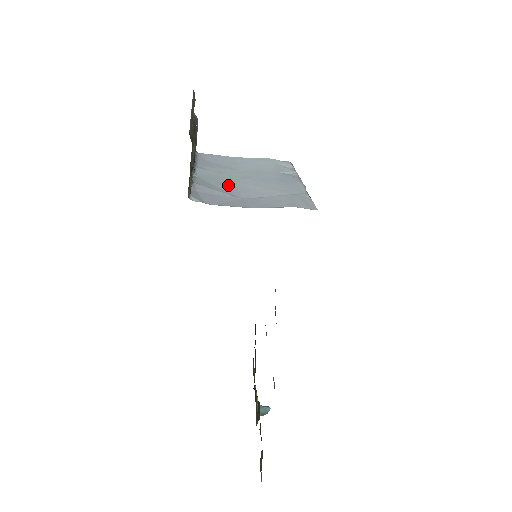
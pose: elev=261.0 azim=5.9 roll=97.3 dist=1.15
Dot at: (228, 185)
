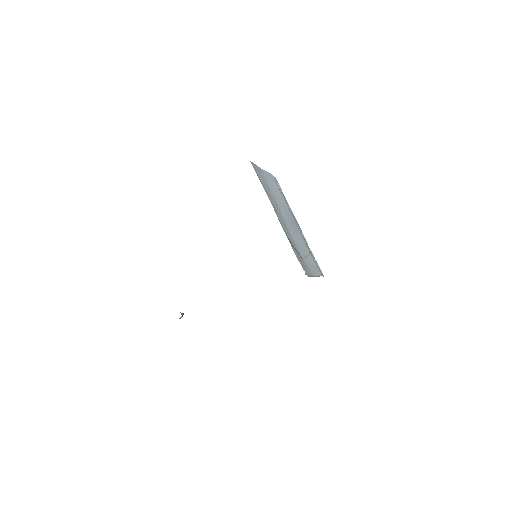
Dot at: (291, 237)
